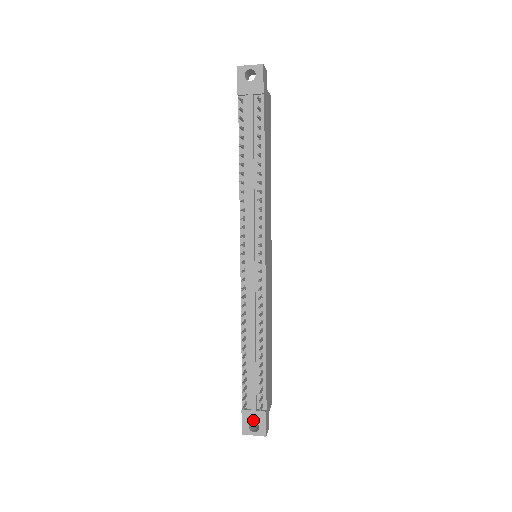
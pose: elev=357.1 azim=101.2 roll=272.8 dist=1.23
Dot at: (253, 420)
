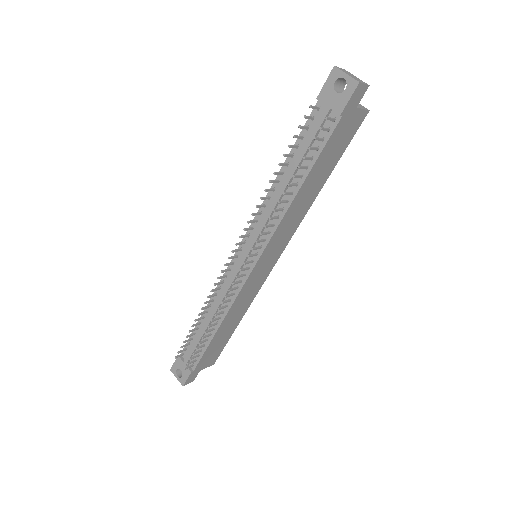
Dot at: (181, 369)
